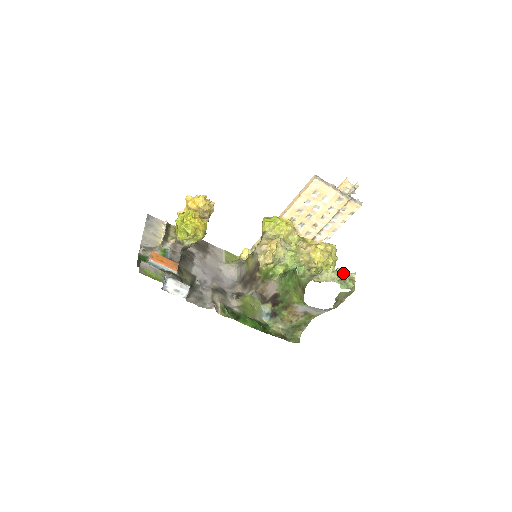
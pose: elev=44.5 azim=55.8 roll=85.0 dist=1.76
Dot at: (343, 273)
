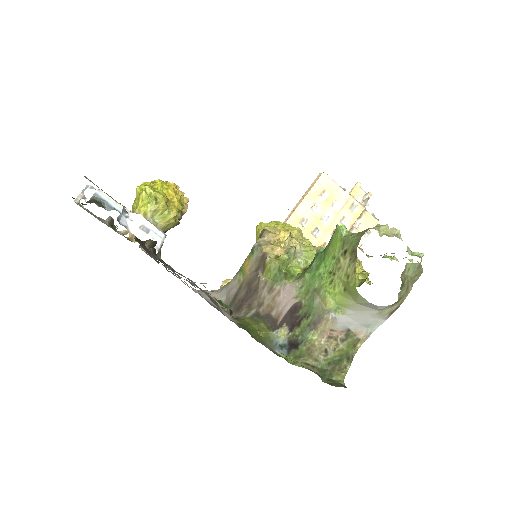
Dot at: (394, 259)
